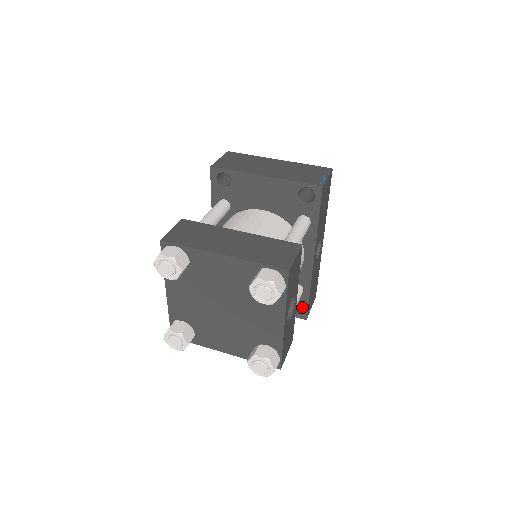
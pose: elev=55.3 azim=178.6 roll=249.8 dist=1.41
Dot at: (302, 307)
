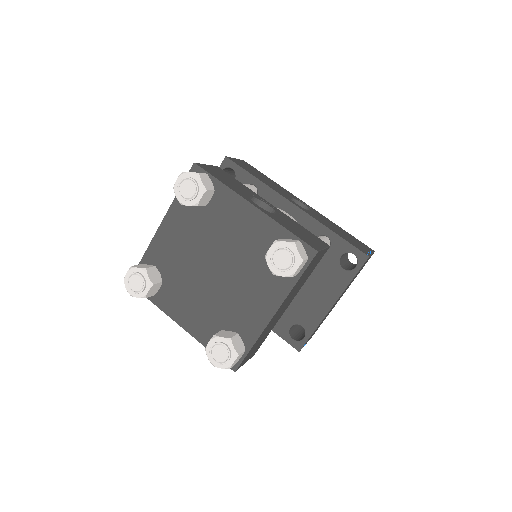
Dot at: (349, 251)
